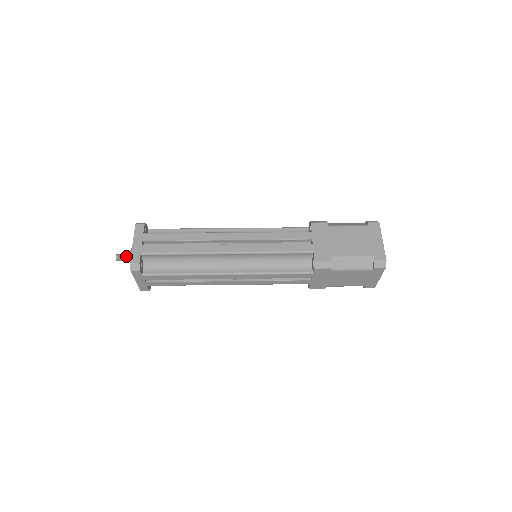
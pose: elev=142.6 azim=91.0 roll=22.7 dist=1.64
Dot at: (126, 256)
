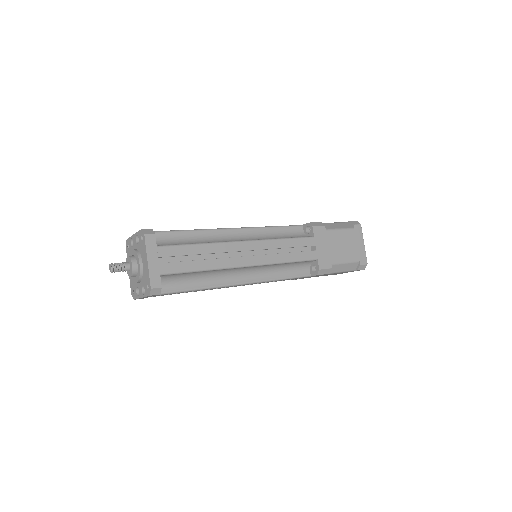
Dot at: (123, 263)
